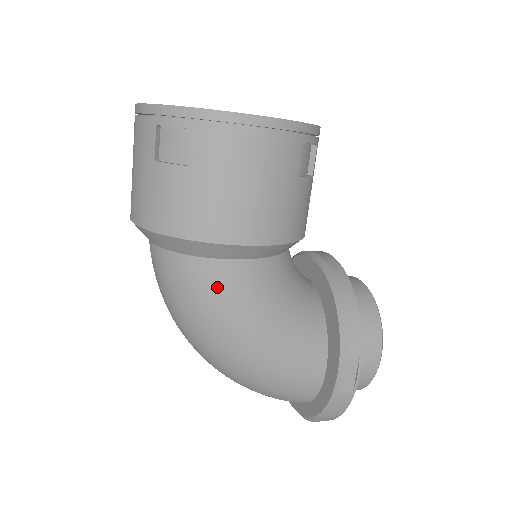
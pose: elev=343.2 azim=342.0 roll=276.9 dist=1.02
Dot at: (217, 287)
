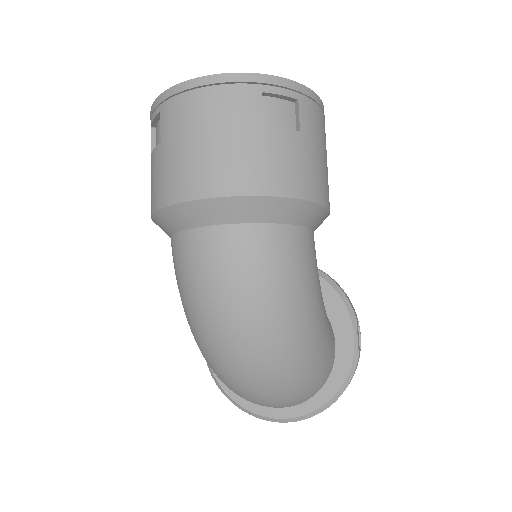
Dot at: (307, 257)
